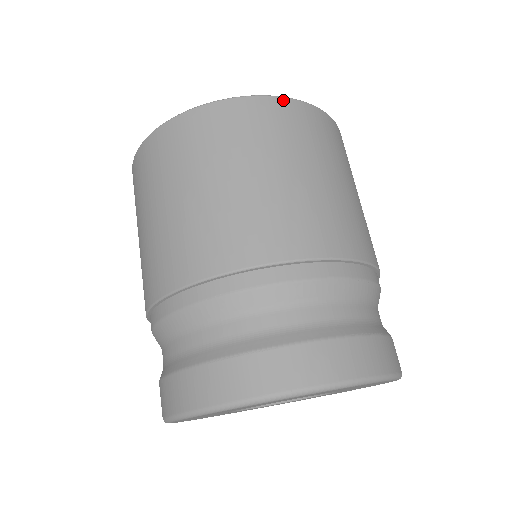
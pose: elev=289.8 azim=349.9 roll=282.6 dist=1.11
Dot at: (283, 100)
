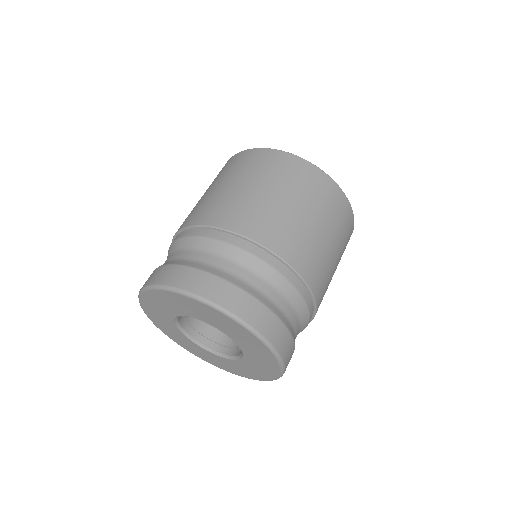
Dot at: (353, 218)
